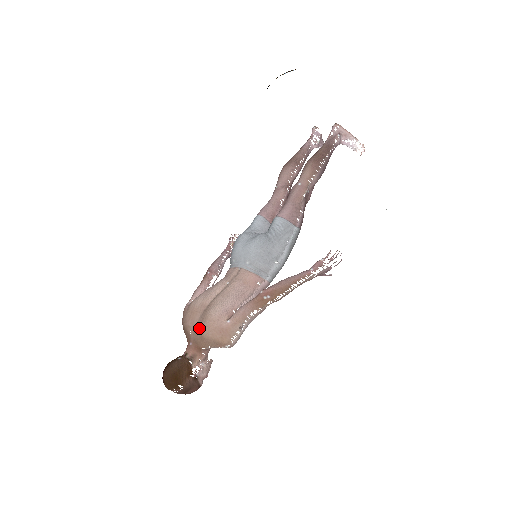
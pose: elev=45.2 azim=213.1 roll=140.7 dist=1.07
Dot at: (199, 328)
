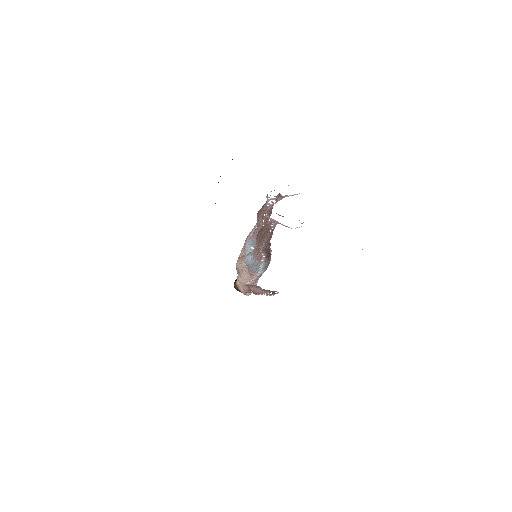
Dot at: occluded
